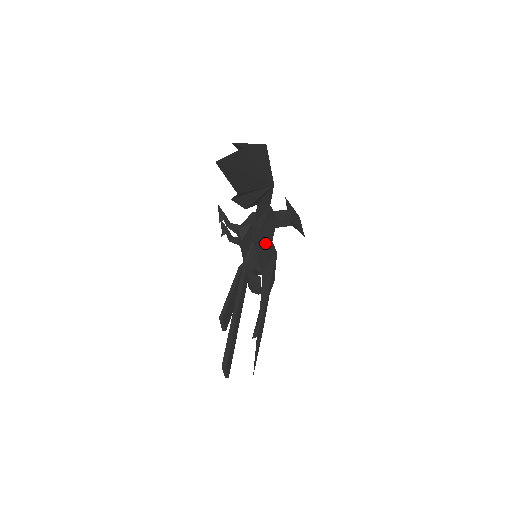
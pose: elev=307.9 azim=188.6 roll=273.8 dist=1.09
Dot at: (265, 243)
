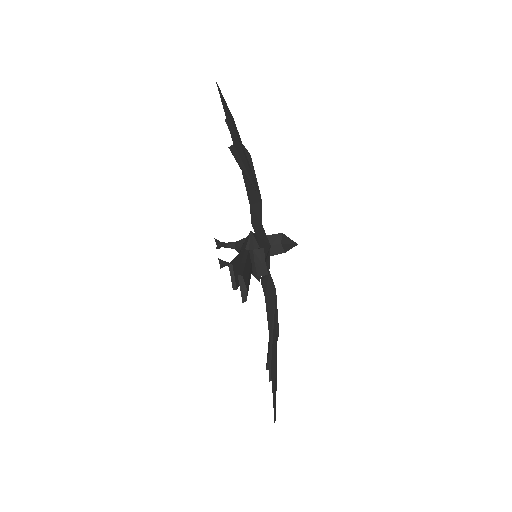
Dot at: (262, 245)
